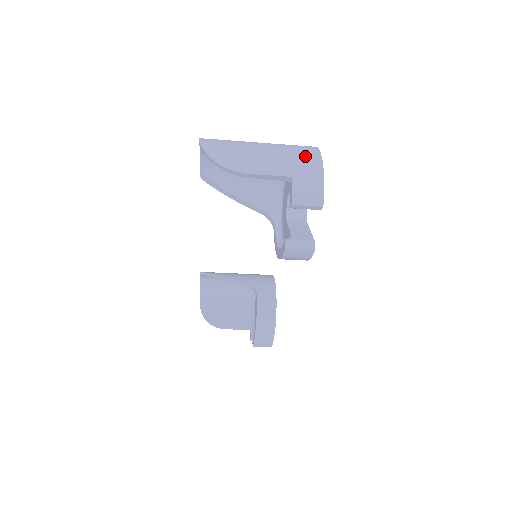
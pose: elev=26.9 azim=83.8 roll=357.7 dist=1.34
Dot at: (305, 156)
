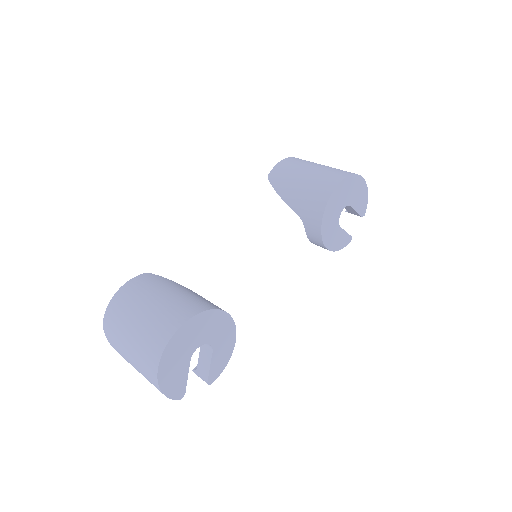
Dot at: (150, 377)
